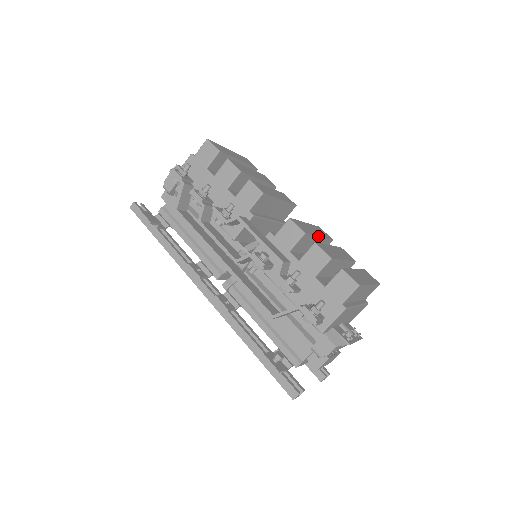
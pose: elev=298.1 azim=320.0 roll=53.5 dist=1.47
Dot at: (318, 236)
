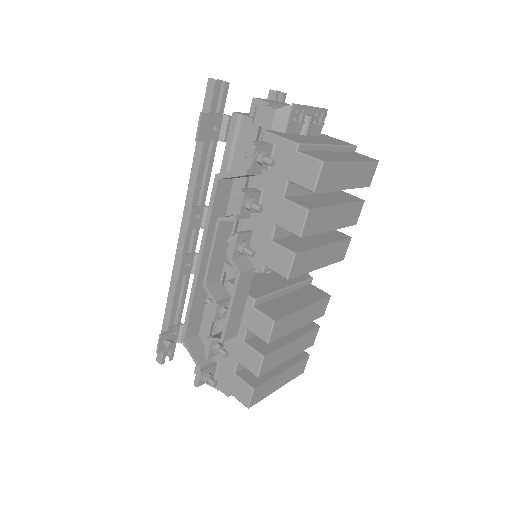
Dot at: (294, 330)
